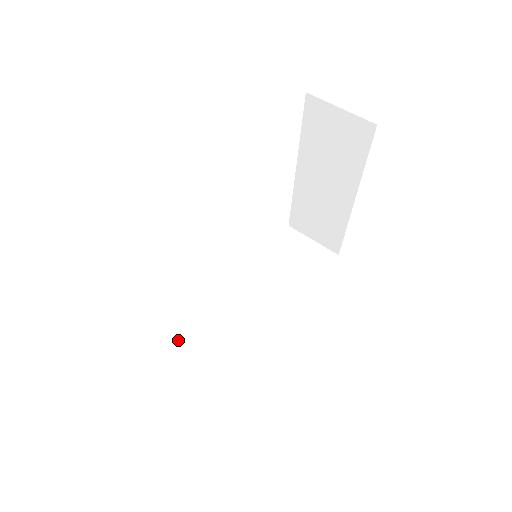
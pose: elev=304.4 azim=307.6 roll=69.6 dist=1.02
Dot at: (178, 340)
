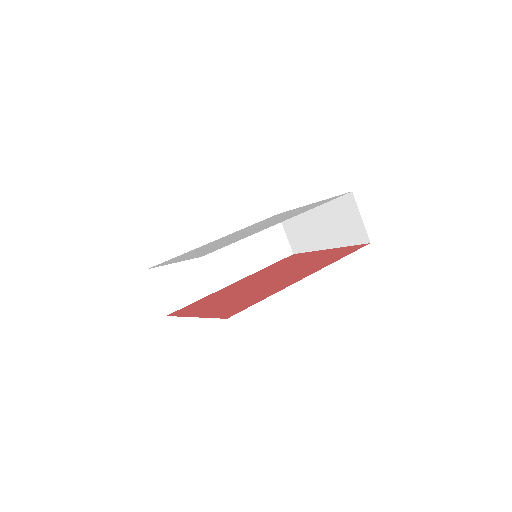
Dot at: occluded
